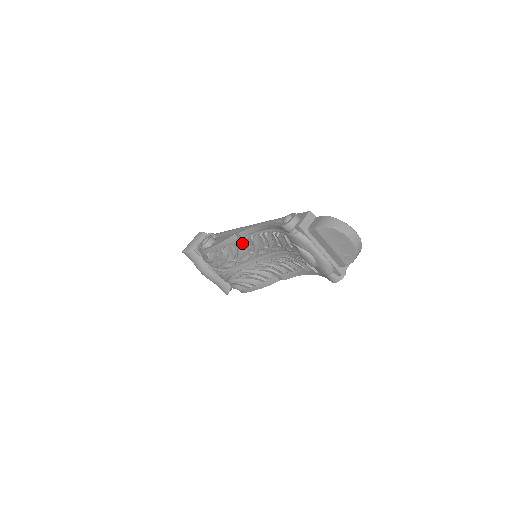
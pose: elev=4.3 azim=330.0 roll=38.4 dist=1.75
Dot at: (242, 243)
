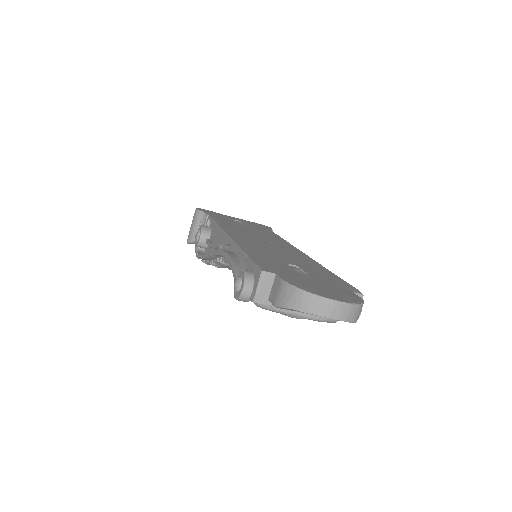
Dot at: (226, 260)
